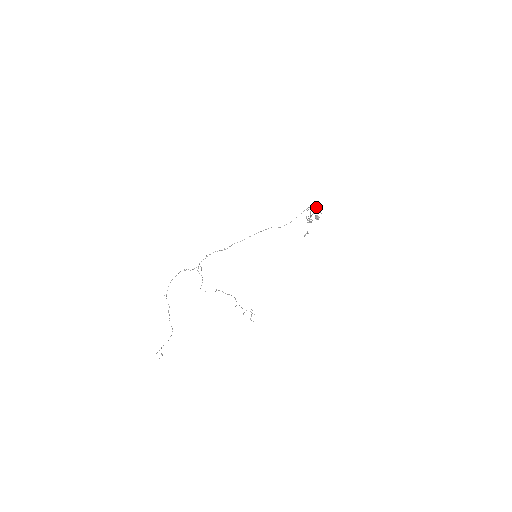
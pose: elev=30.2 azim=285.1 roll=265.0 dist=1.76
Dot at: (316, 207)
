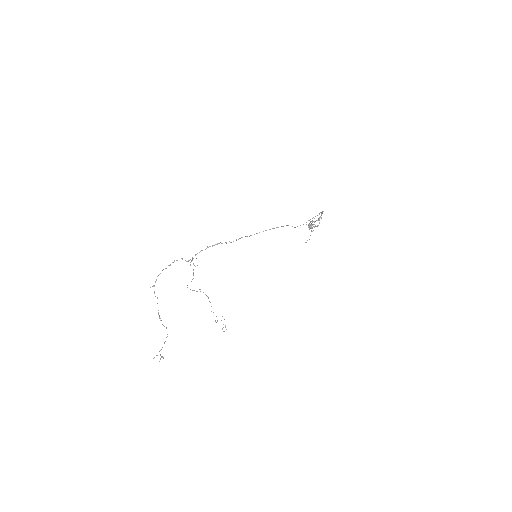
Dot at: occluded
